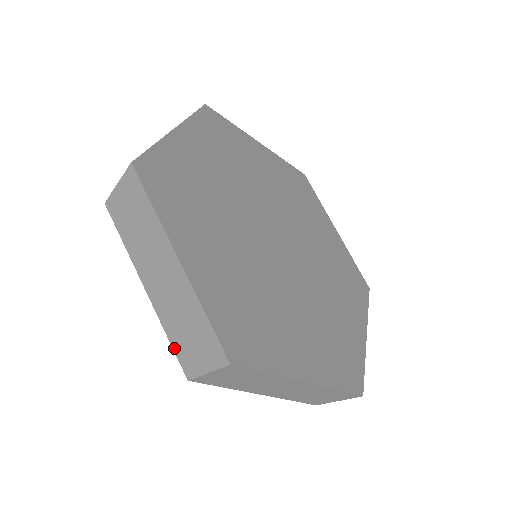
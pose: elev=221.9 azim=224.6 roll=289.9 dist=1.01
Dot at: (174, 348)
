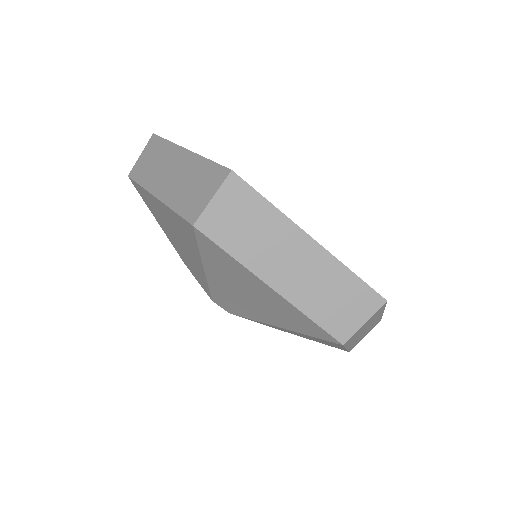
Dot at: occluded
